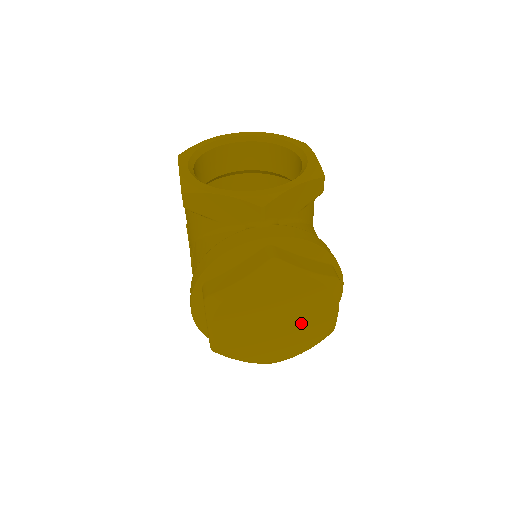
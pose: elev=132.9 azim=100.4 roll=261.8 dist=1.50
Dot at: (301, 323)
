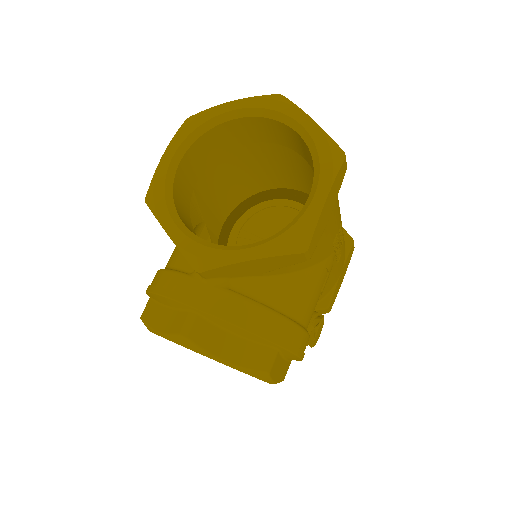
Dot at: occluded
